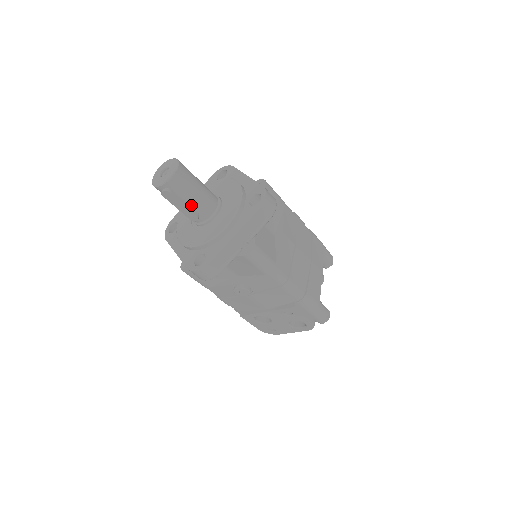
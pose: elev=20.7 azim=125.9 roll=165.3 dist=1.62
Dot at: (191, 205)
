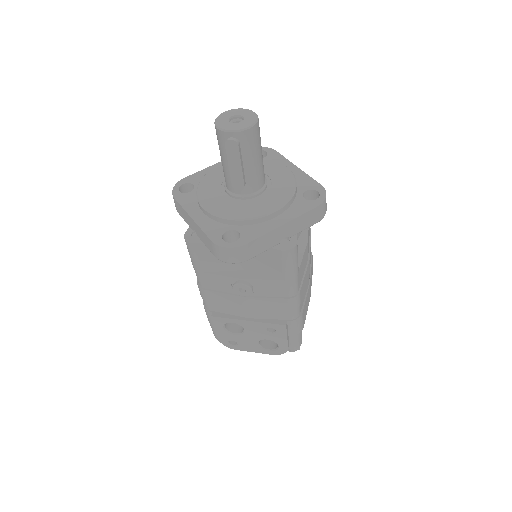
Dot at: (245, 170)
